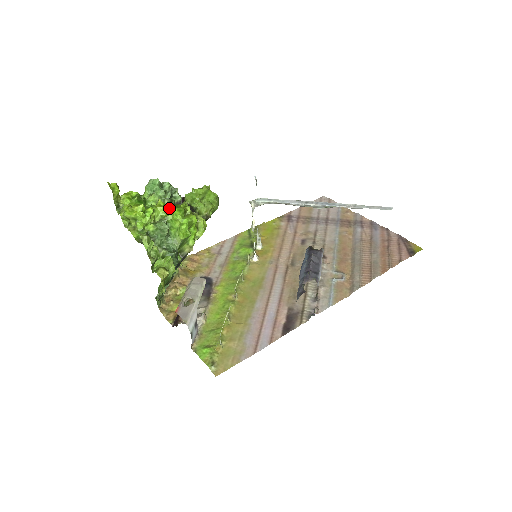
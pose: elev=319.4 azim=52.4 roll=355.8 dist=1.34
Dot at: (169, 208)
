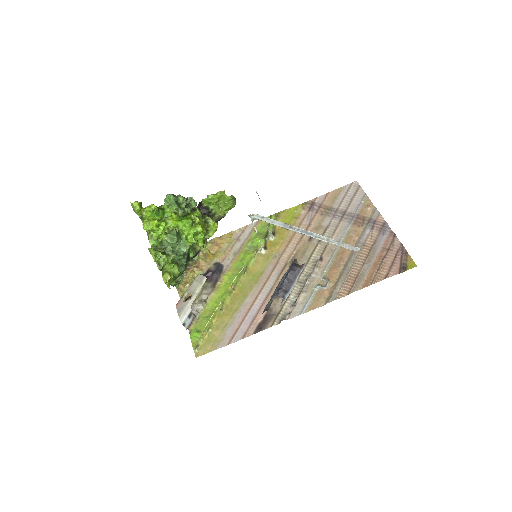
Dot at: (181, 218)
